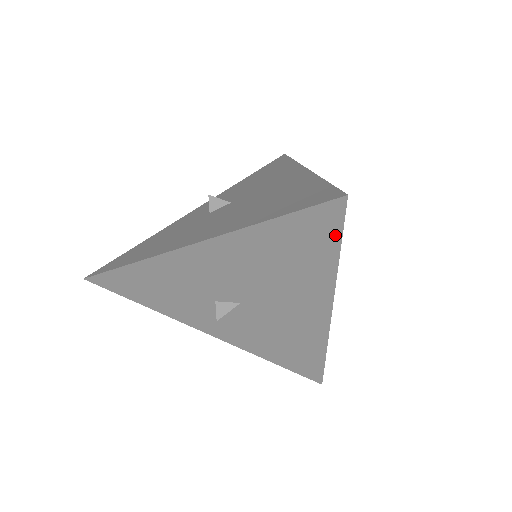
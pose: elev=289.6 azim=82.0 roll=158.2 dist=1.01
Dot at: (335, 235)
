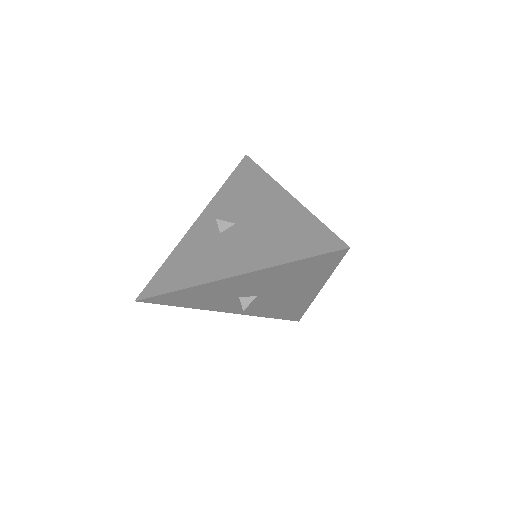
Dot at: (336, 262)
